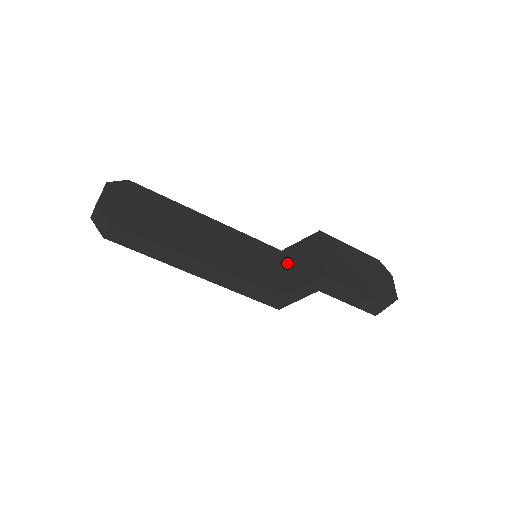
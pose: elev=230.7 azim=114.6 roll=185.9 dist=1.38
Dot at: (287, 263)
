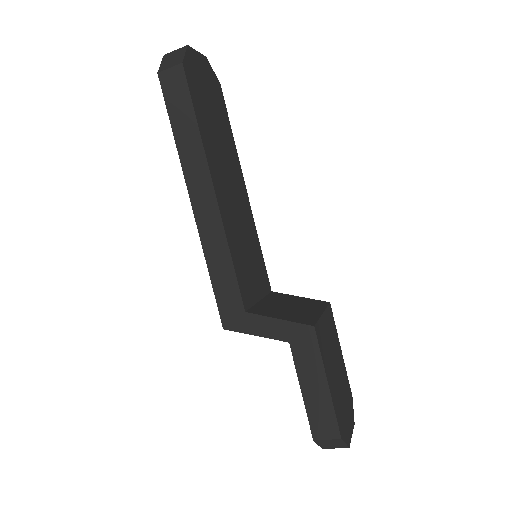
Dot at: (272, 299)
